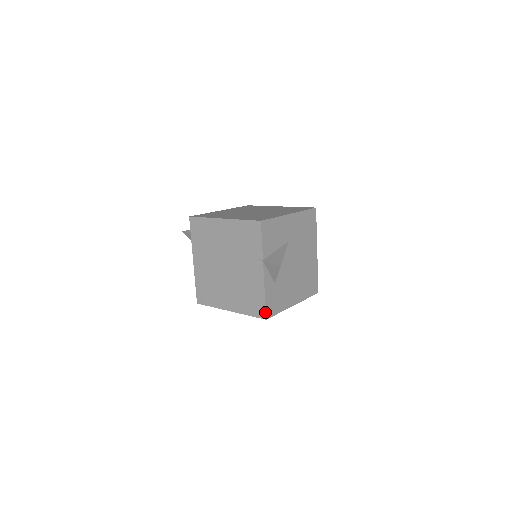
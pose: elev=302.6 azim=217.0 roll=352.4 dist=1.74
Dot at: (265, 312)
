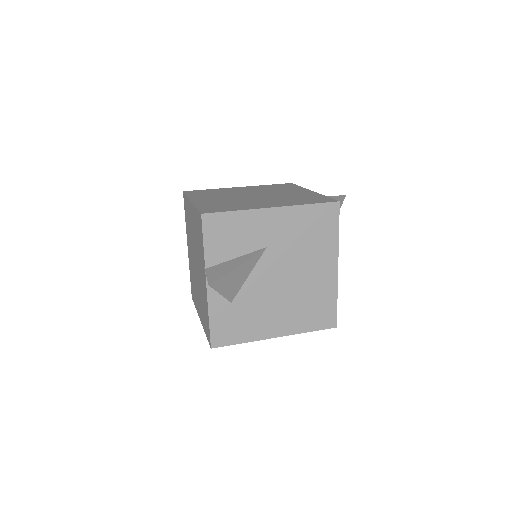
Dot at: (210, 338)
